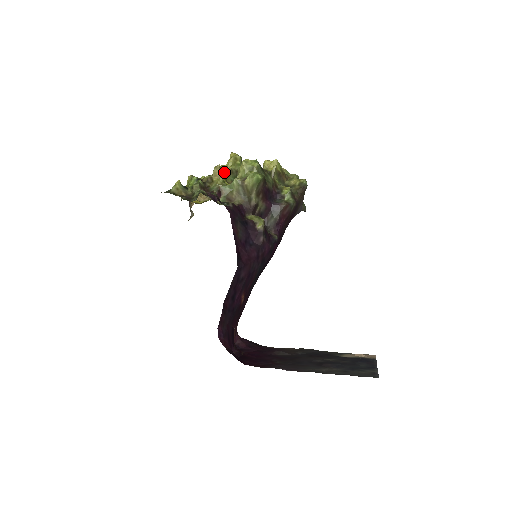
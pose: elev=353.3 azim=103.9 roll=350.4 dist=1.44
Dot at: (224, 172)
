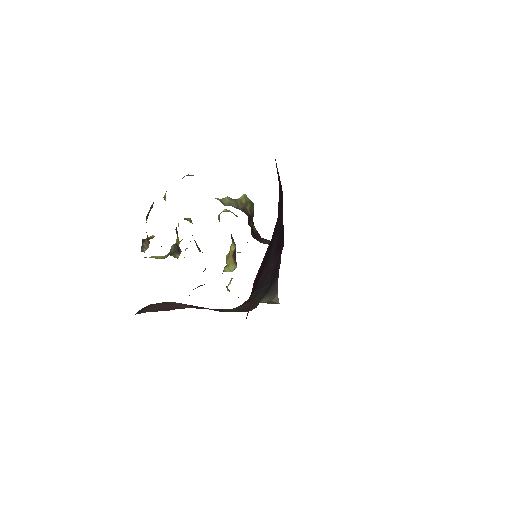
Dot at: occluded
